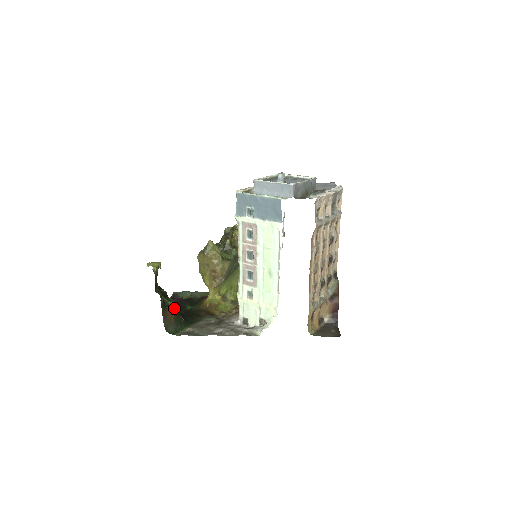
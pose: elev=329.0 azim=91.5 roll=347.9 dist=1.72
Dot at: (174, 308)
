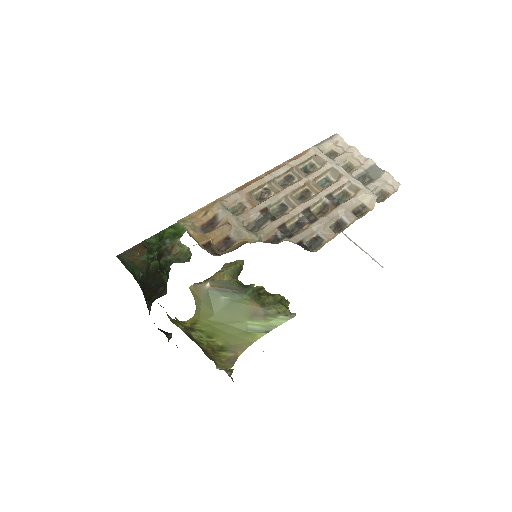
Dot at: (149, 257)
